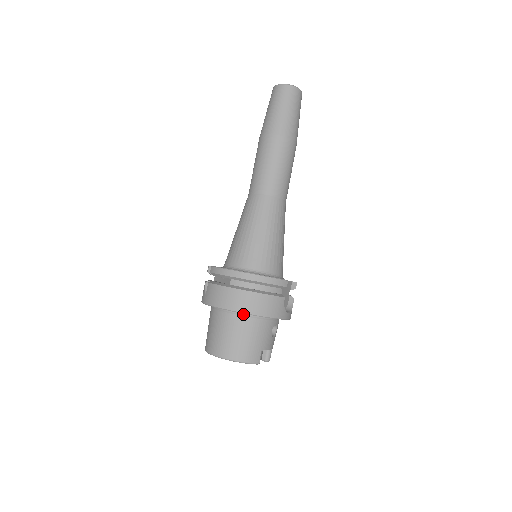
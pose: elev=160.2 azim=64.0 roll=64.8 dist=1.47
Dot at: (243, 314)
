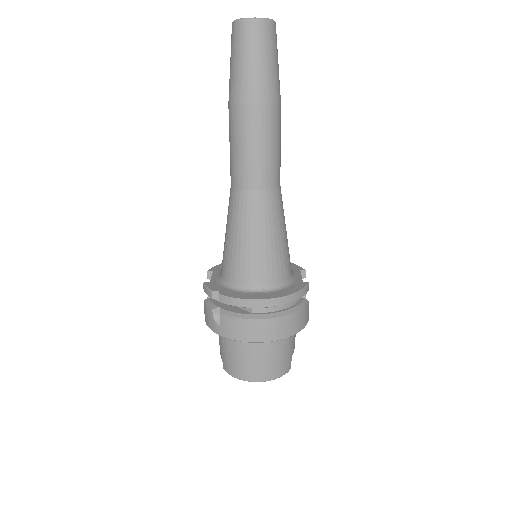
Dot at: occluded
